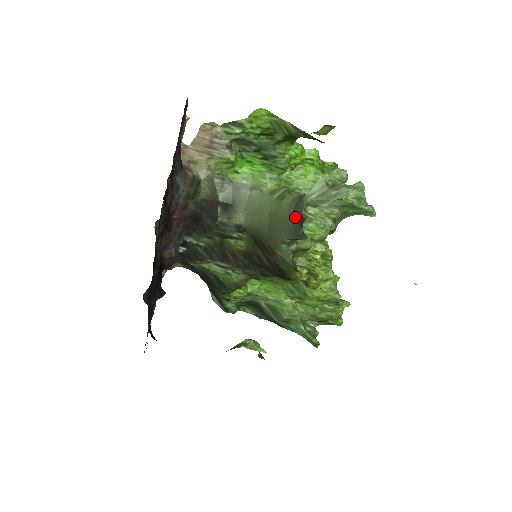
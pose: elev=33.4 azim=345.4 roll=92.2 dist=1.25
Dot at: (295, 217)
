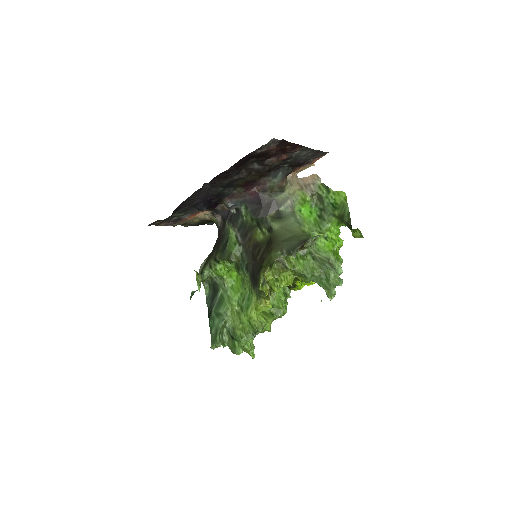
Dot at: (303, 240)
